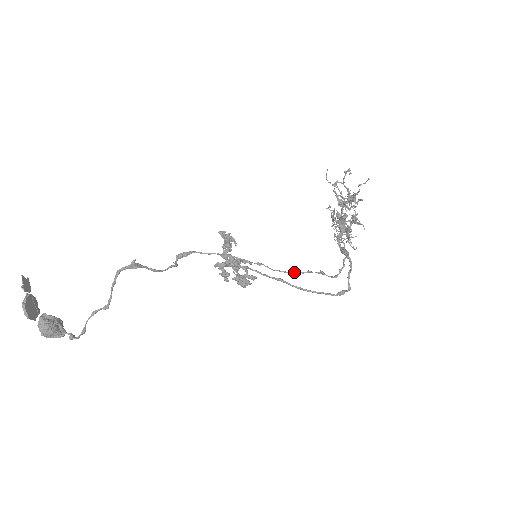
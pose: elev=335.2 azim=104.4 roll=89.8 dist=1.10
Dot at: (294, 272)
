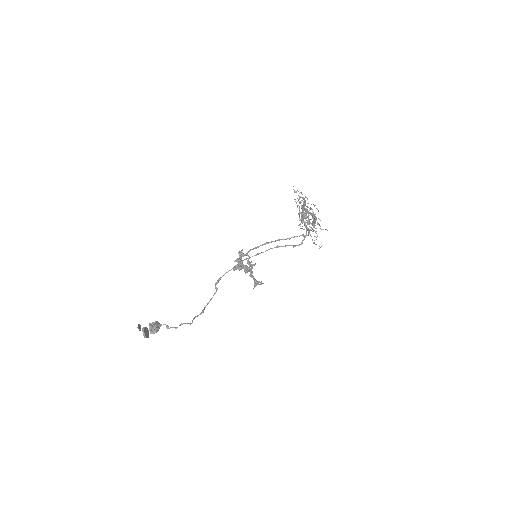
Dot at: (277, 247)
